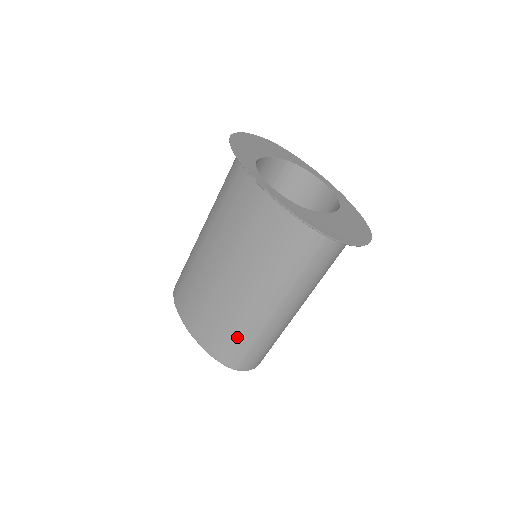
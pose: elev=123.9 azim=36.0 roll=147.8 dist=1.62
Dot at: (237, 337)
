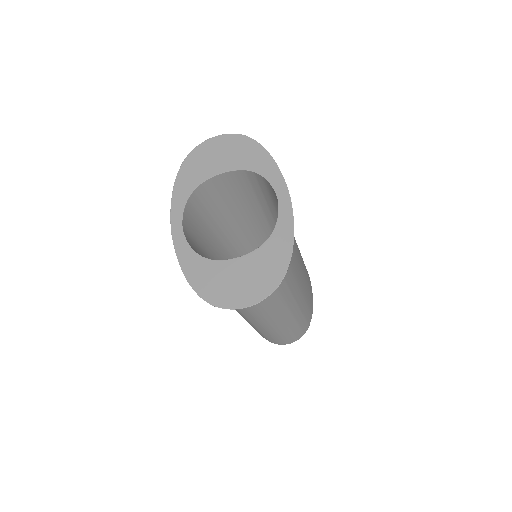
Dot at: occluded
